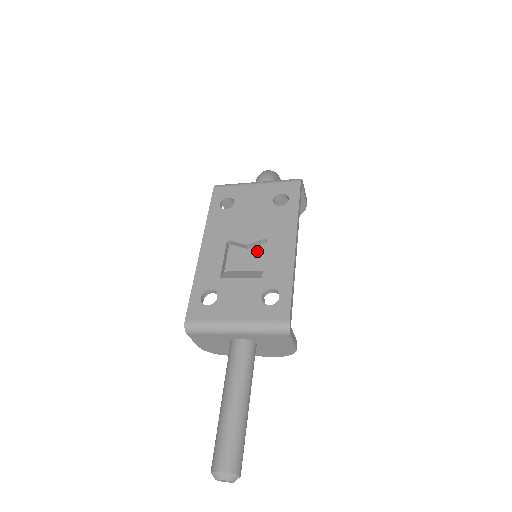
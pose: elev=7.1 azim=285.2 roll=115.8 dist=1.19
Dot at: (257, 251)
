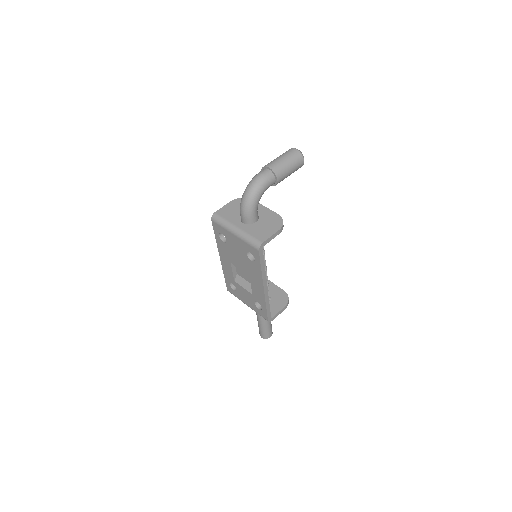
Dot at: occluded
